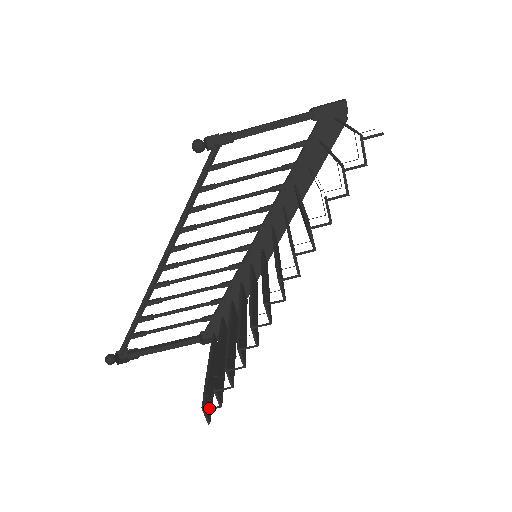
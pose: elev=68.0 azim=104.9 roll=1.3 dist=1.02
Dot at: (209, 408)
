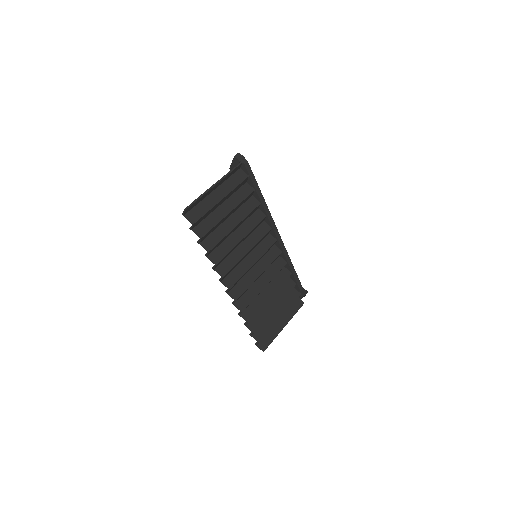
Dot at: (257, 344)
